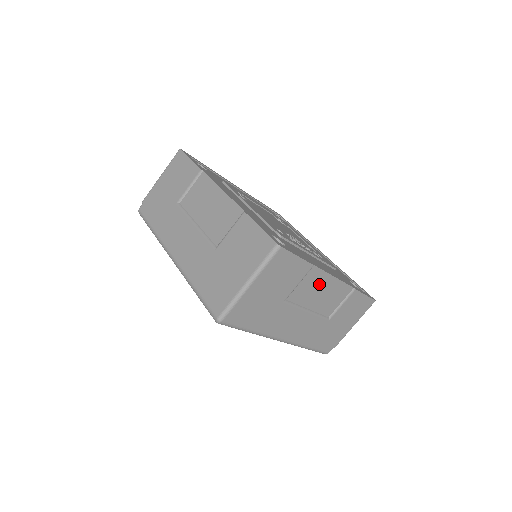
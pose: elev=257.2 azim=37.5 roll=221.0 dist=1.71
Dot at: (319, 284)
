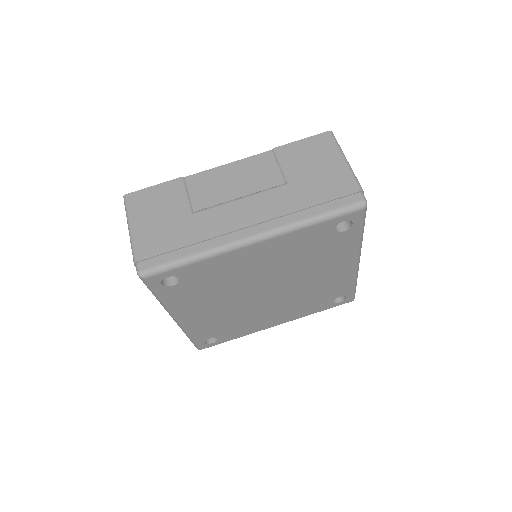
Dot at: (217, 180)
